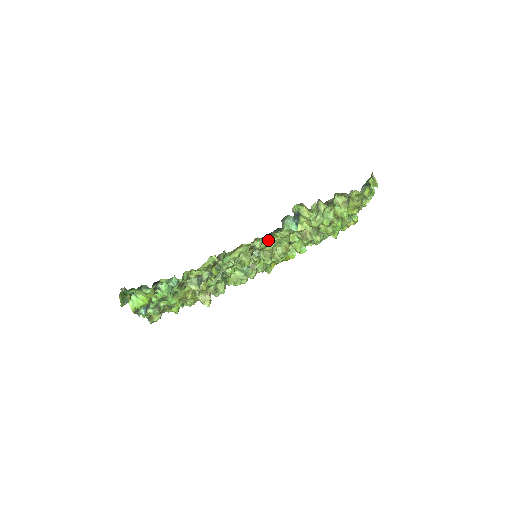
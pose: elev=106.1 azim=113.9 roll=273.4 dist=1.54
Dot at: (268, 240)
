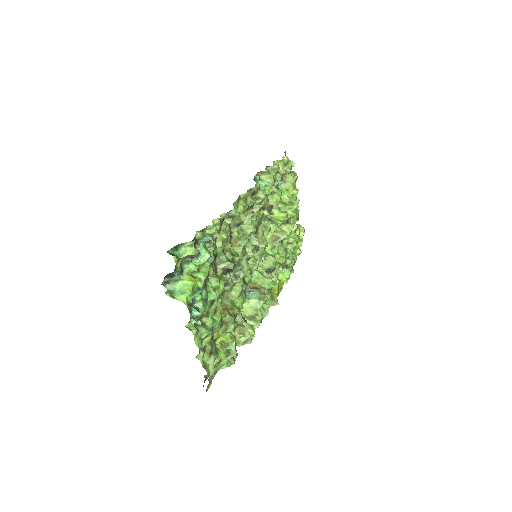
Dot at: (255, 215)
